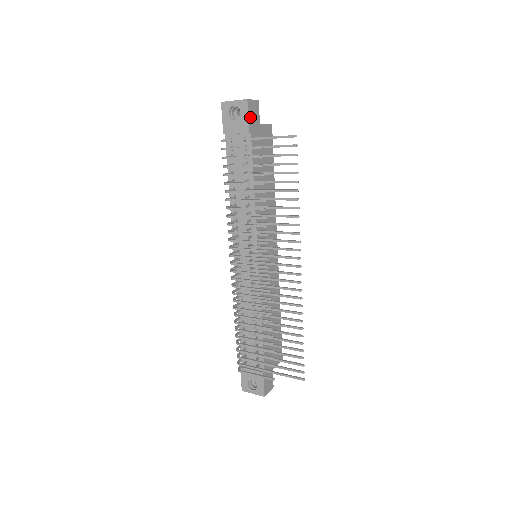
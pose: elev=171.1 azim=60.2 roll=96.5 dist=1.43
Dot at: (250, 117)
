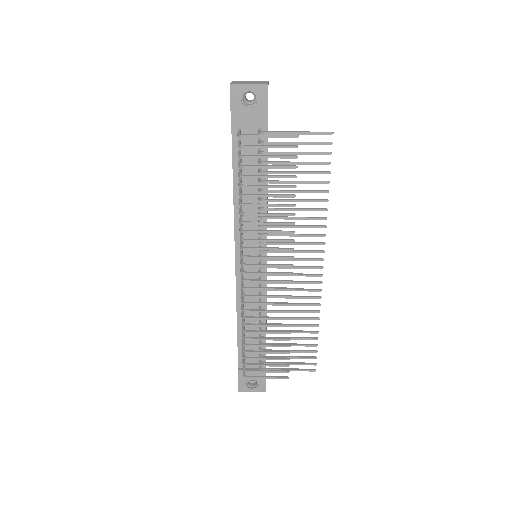
Dot at: occluded
